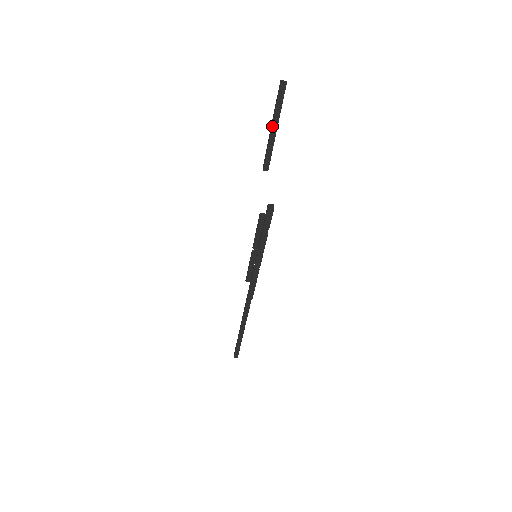
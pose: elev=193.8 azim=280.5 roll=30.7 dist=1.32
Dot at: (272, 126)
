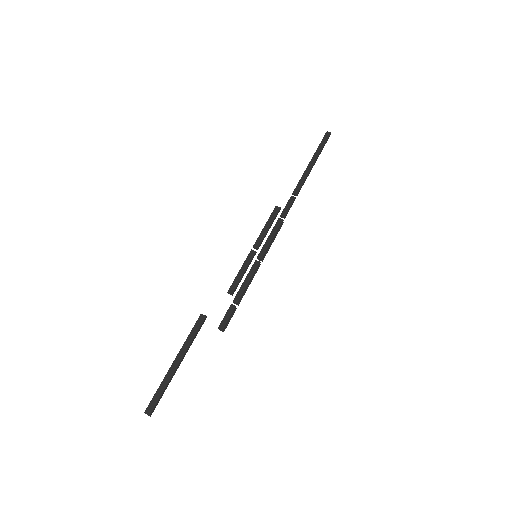
Dot at: (173, 366)
